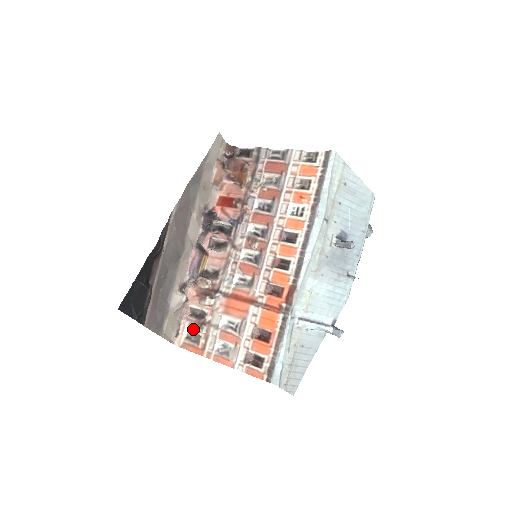
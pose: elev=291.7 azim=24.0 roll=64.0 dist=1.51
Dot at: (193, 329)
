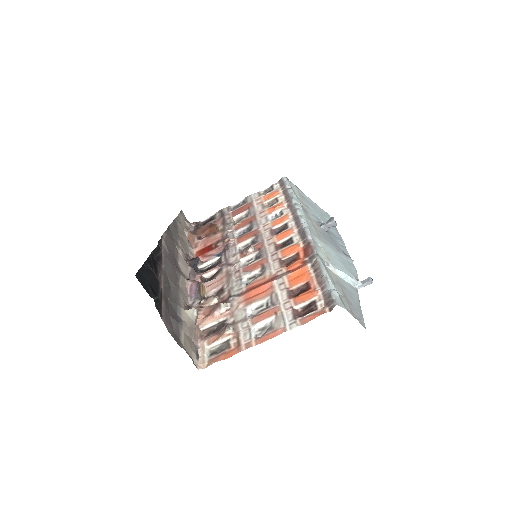
Dot at: (216, 340)
